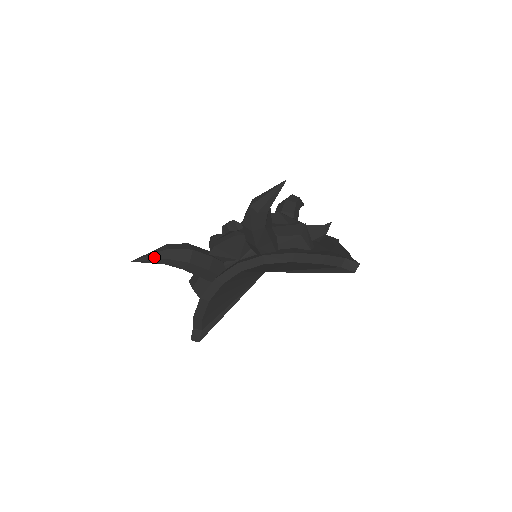
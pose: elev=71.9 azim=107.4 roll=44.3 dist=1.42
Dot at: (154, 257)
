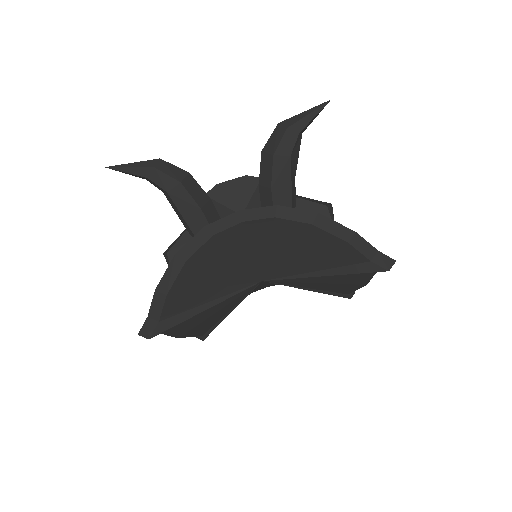
Dot at: (137, 165)
